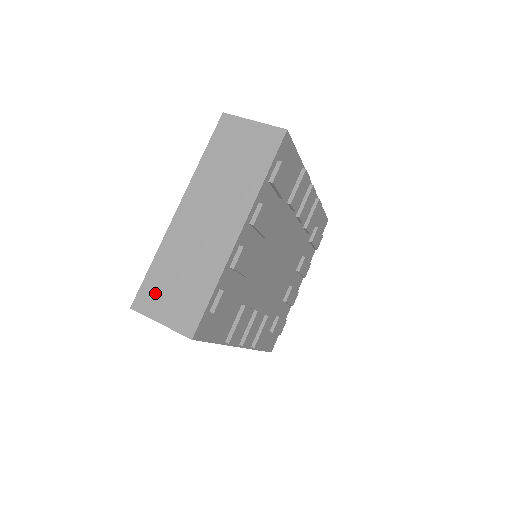
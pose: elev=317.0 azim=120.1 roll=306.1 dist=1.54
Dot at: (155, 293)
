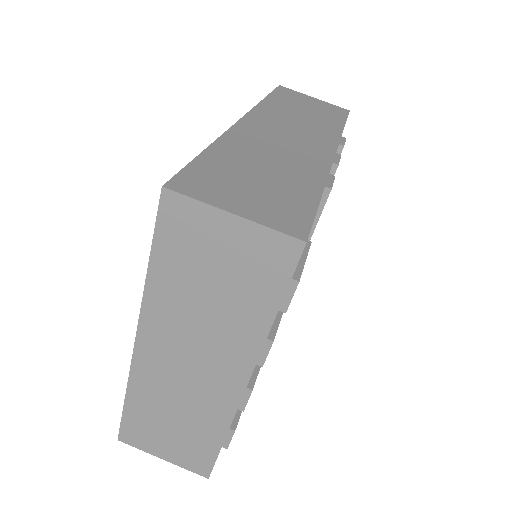
Dot at: (144, 432)
